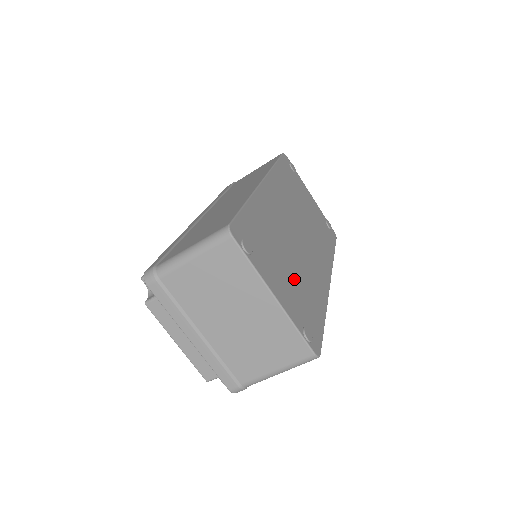
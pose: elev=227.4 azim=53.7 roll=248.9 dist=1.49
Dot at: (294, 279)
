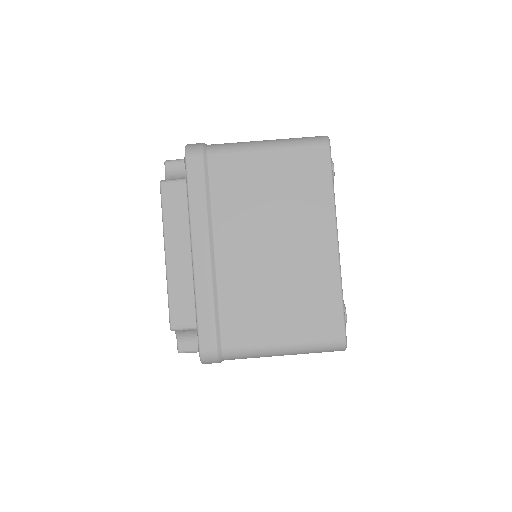
Dot at: occluded
